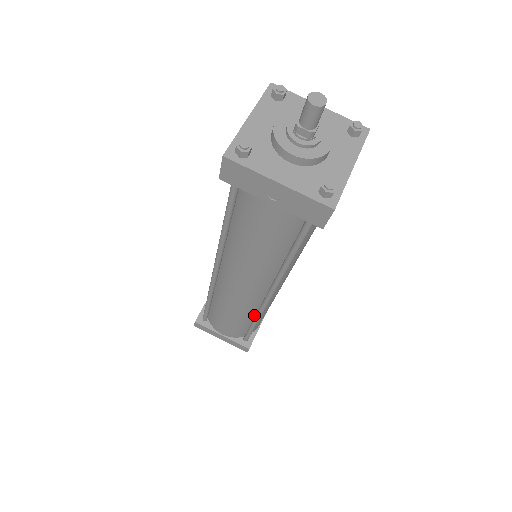
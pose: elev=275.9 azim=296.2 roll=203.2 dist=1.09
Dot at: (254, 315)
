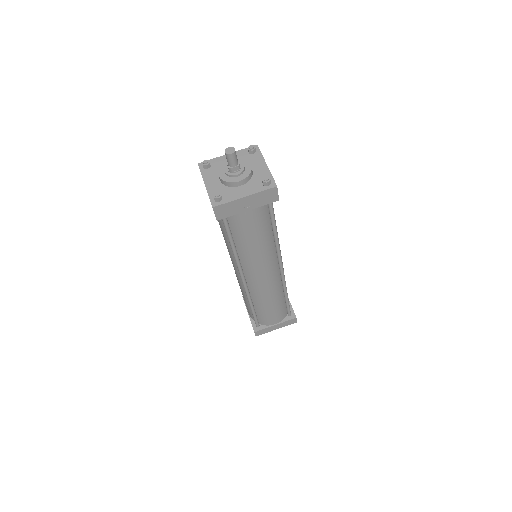
Dot at: (282, 291)
